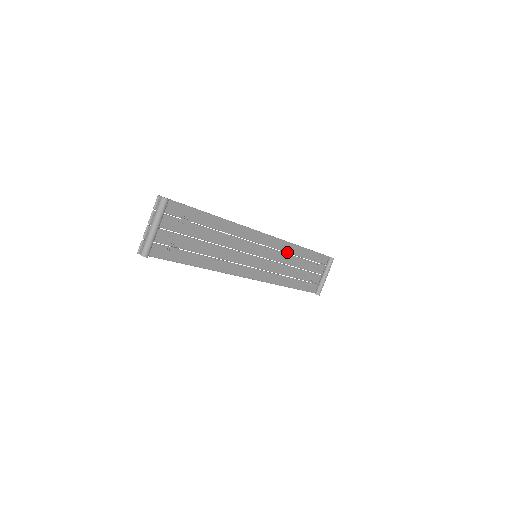
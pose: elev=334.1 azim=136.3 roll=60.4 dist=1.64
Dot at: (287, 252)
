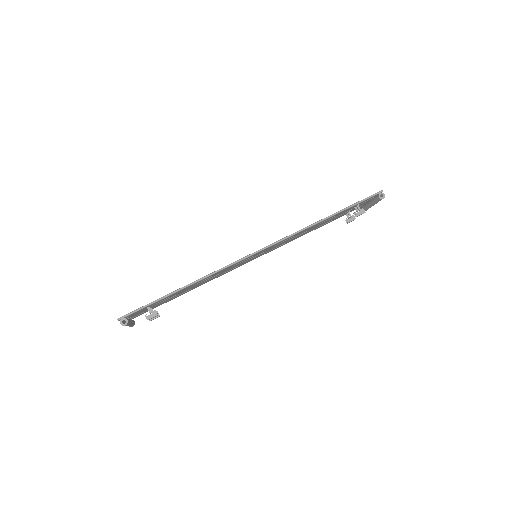
Dot at: (302, 232)
